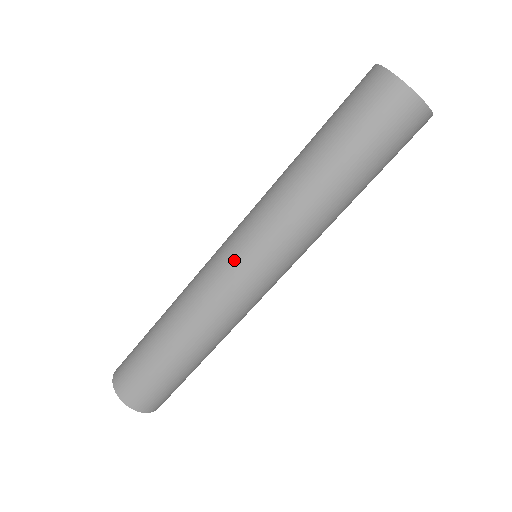
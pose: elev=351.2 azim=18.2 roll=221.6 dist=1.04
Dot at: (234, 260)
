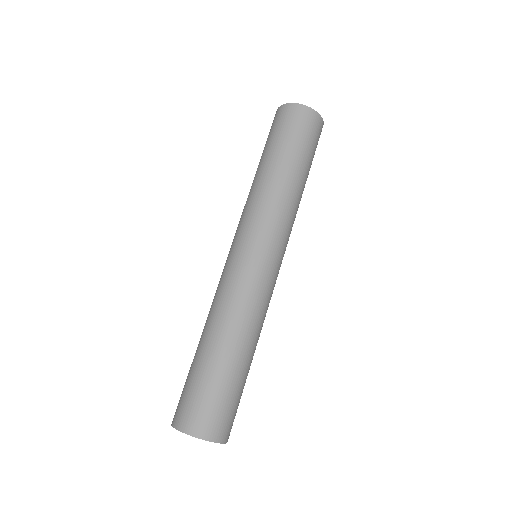
Dot at: (259, 256)
